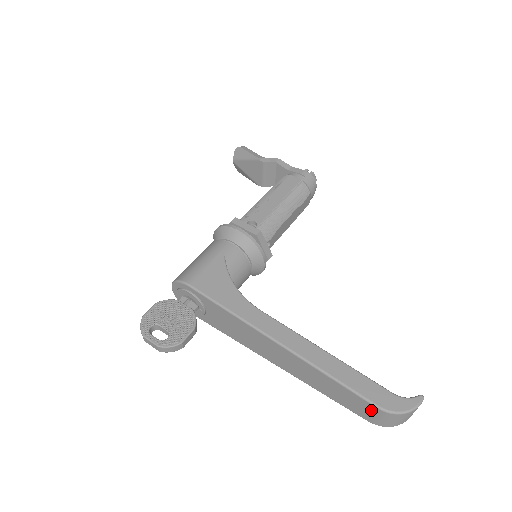
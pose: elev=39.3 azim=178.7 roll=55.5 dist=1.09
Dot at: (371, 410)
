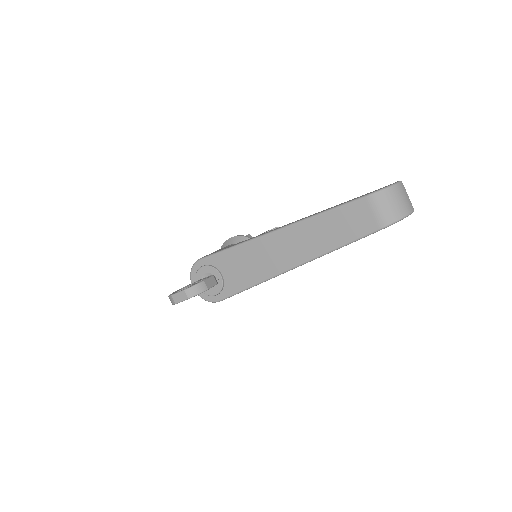
Dot at: (366, 207)
